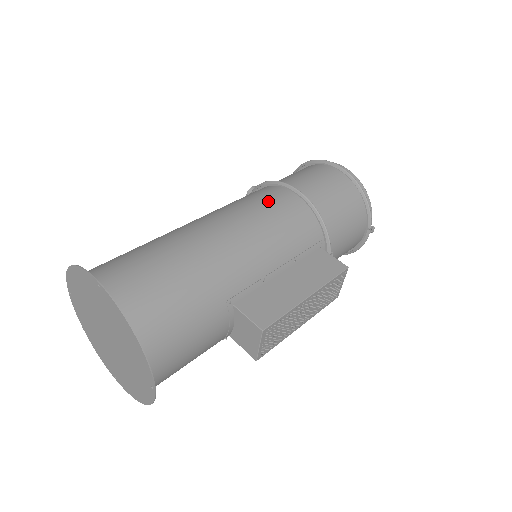
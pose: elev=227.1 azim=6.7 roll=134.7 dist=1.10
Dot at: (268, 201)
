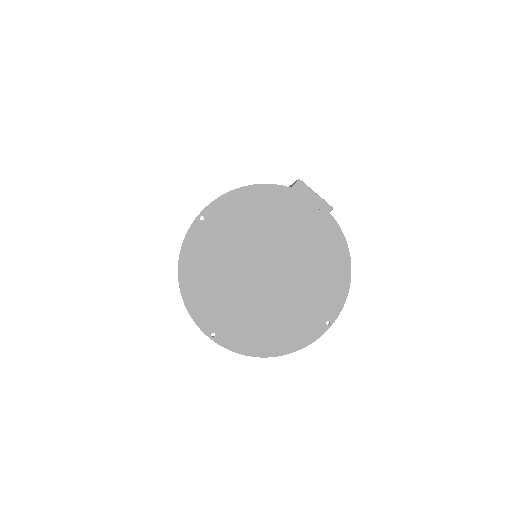
Dot at: occluded
